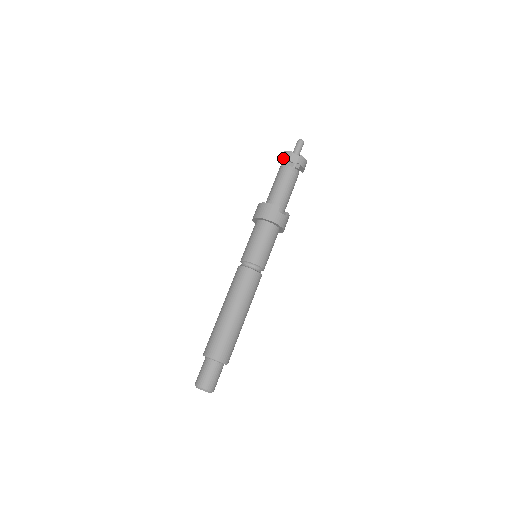
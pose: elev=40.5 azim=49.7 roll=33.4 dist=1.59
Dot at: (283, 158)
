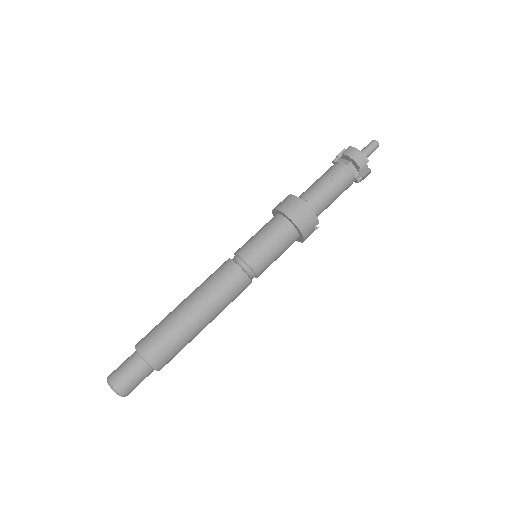
Dot at: (356, 160)
